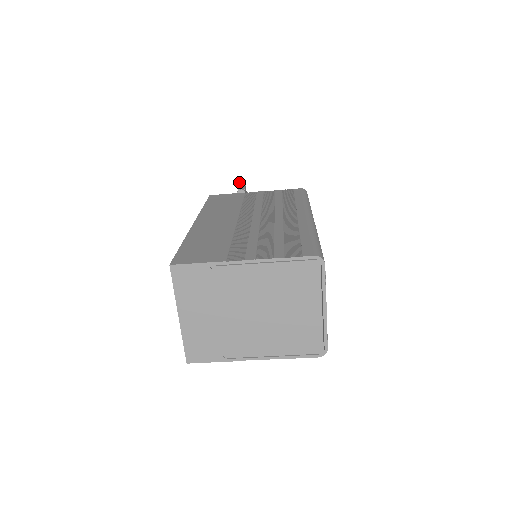
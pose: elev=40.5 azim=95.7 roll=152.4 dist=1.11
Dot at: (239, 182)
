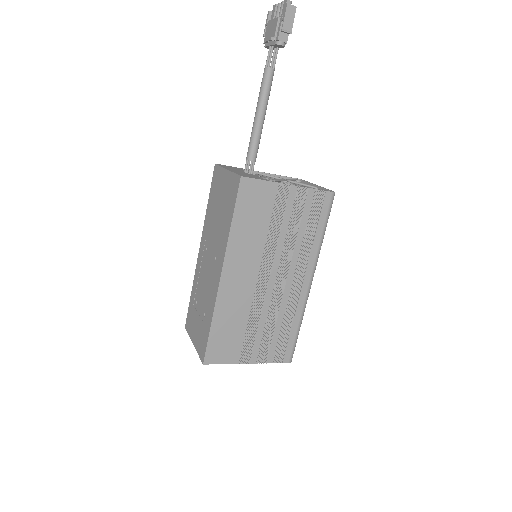
Dot at: (286, 15)
